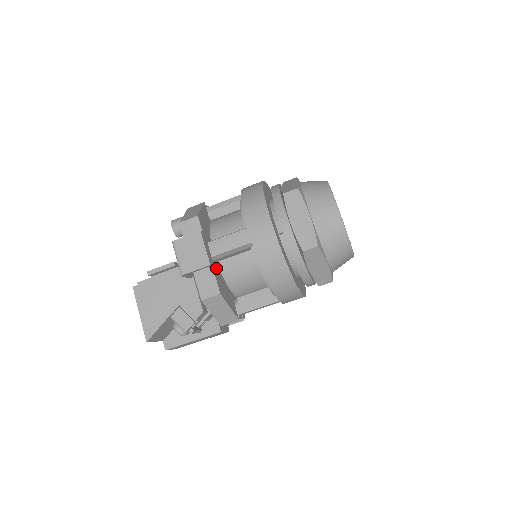
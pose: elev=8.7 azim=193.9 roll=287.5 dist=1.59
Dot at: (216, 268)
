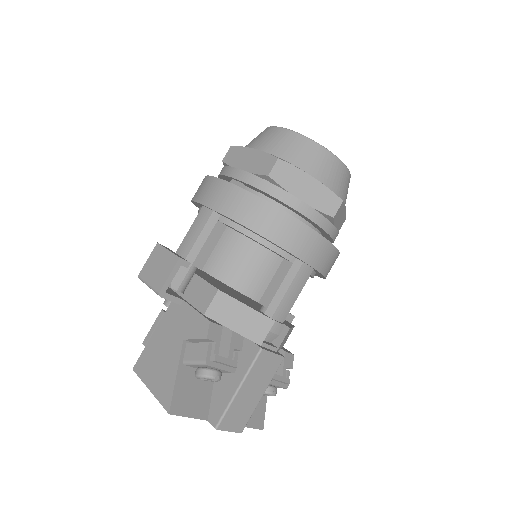
Dot at: occluded
